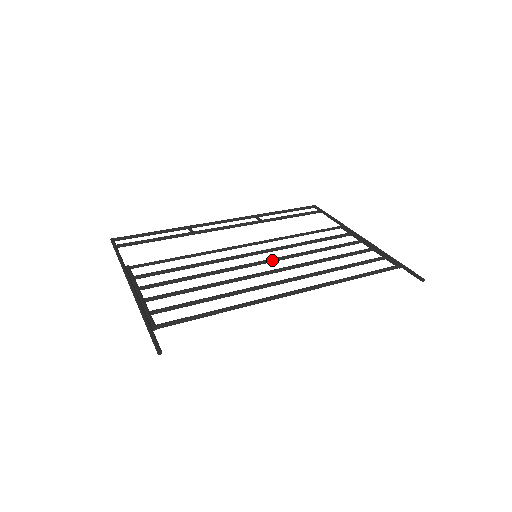
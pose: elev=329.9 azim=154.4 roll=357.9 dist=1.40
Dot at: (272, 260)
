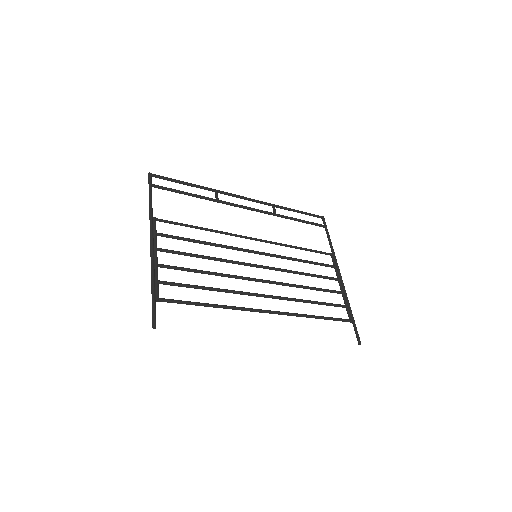
Dot at: (266, 268)
